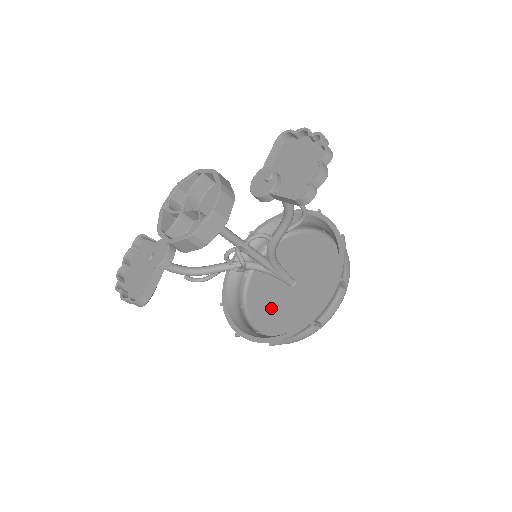
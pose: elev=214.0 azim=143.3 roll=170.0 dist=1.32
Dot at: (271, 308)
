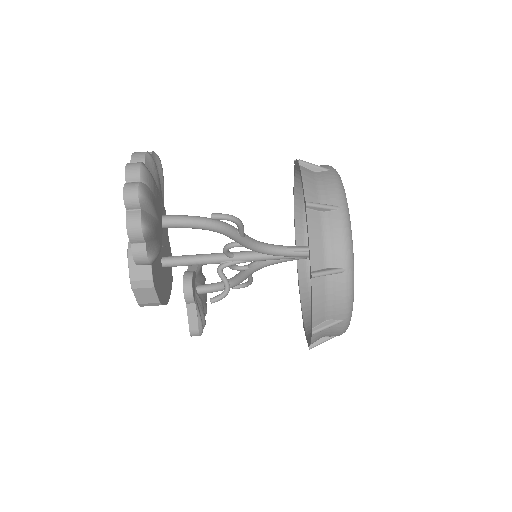
Dot at: occluded
